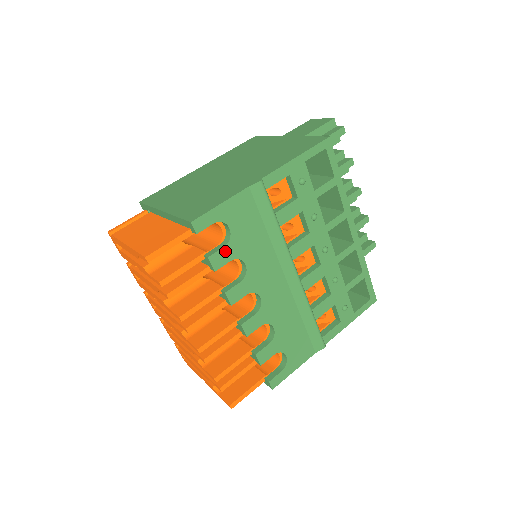
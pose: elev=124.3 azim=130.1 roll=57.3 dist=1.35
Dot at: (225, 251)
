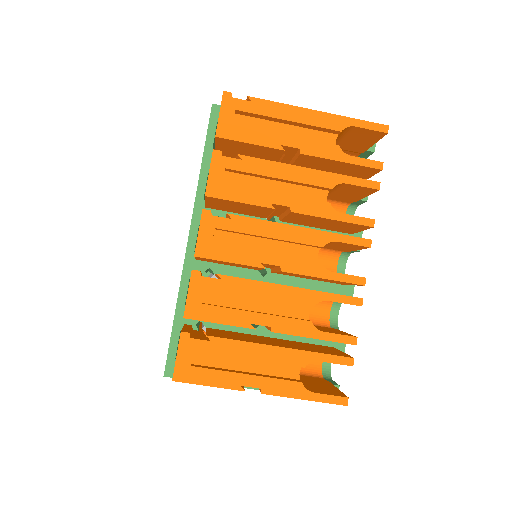
Dot at: occluded
